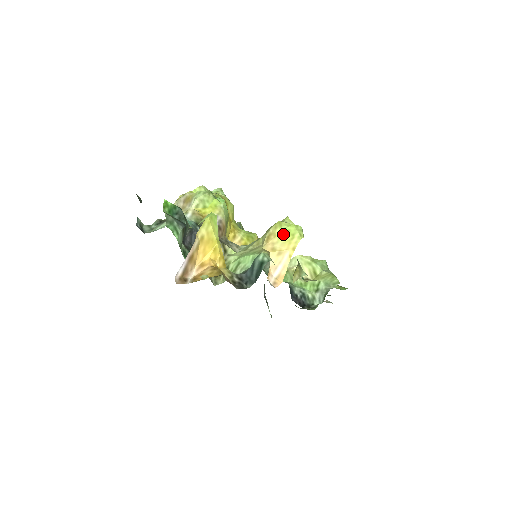
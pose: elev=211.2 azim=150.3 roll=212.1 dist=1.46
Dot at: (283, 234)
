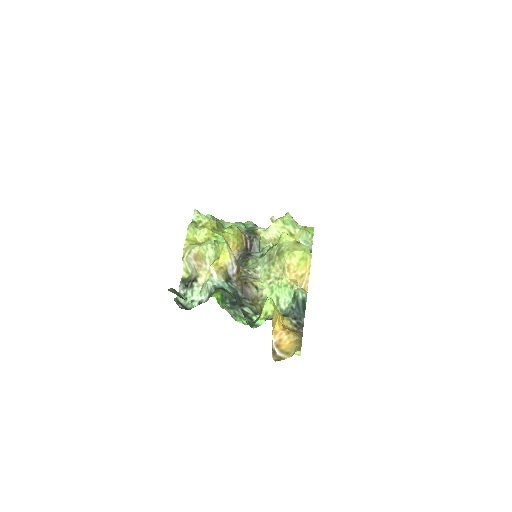
Dot at: (300, 262)
